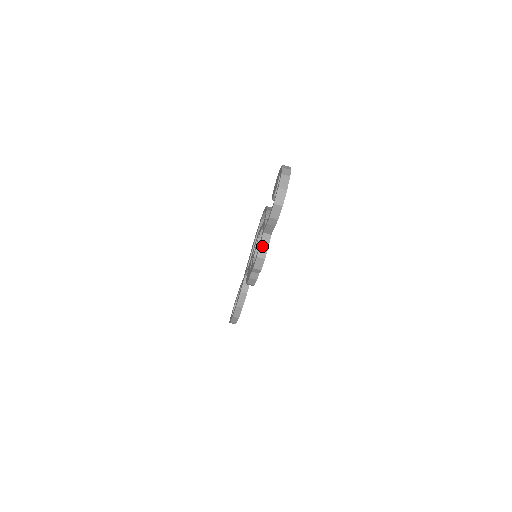
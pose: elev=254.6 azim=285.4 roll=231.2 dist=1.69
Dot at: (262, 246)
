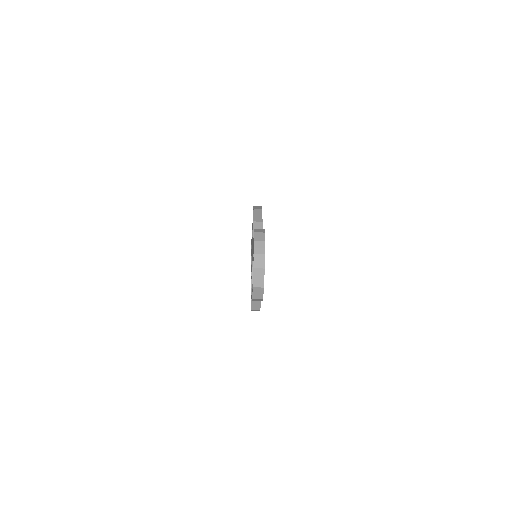
Dot at: (254, 302)
